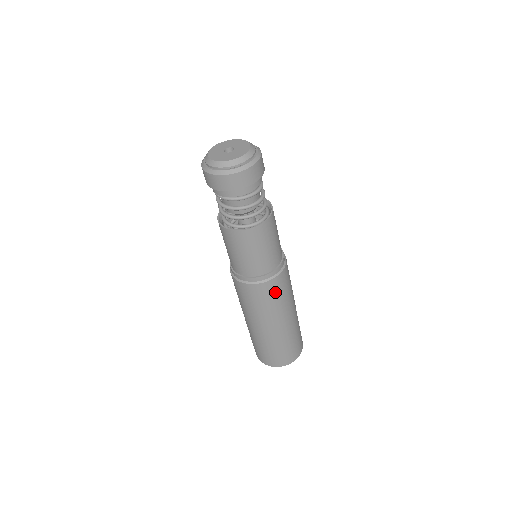
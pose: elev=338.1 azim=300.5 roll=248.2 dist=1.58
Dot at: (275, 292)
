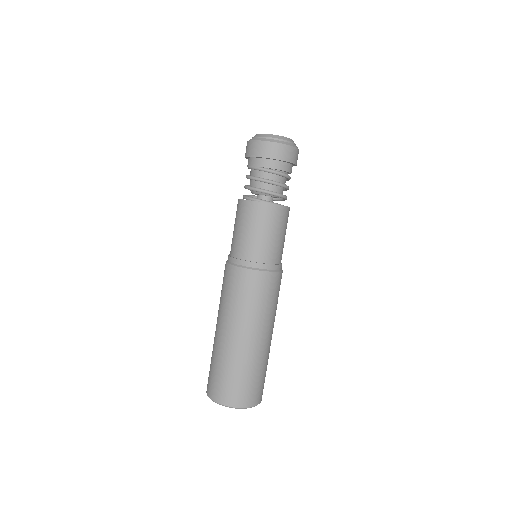
Dot at: (278, 289)
